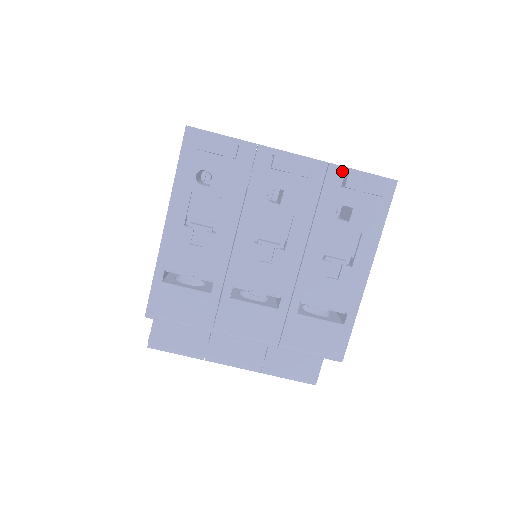
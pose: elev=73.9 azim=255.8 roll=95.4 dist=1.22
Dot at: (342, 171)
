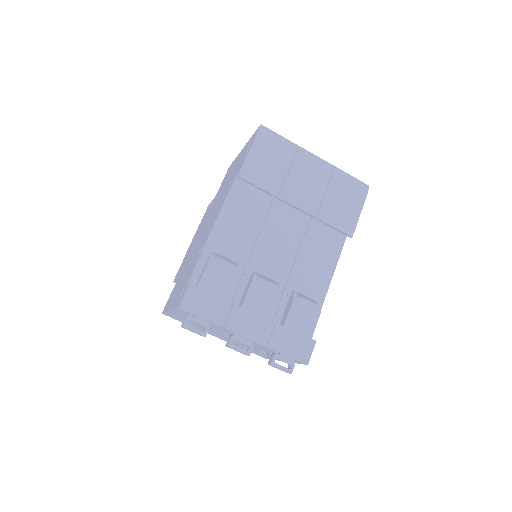
Dot at: occluded
